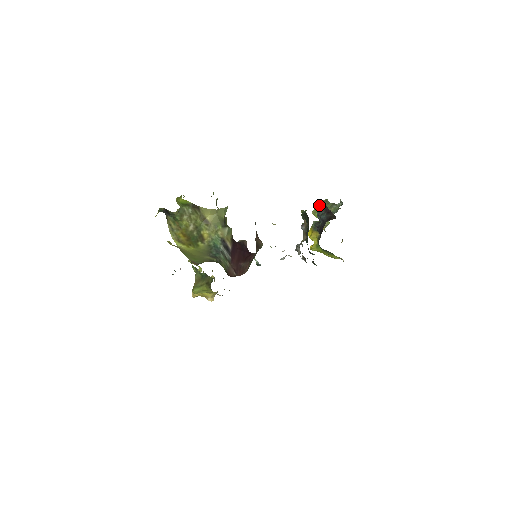
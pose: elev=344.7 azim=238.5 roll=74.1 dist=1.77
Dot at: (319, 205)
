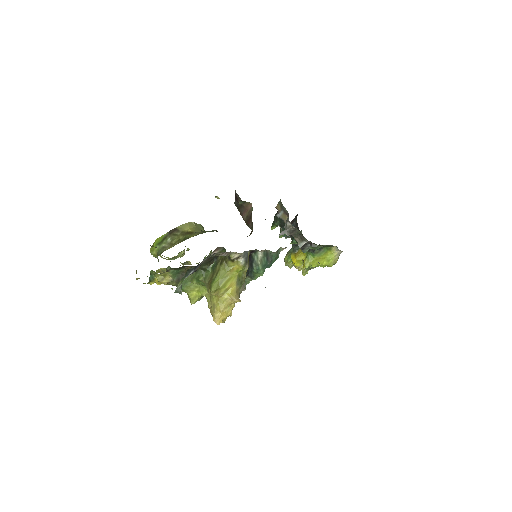
Dot at: (286, 255)
